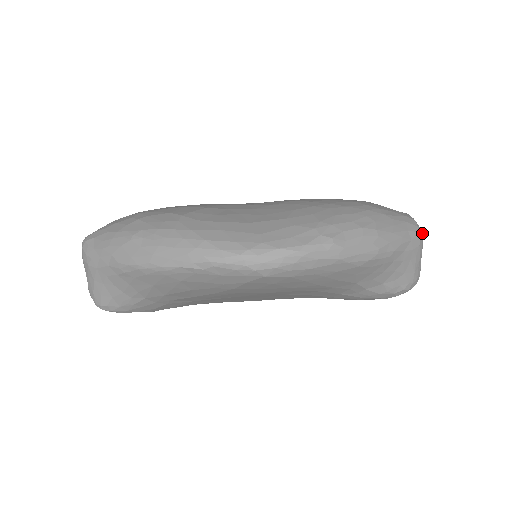
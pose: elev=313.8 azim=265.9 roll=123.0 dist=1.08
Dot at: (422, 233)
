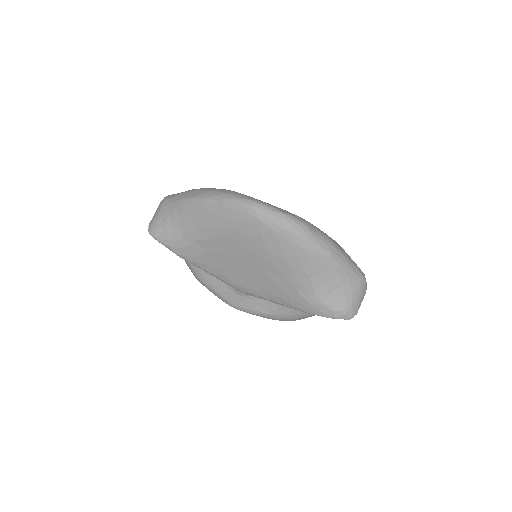
Dot at: occluded
